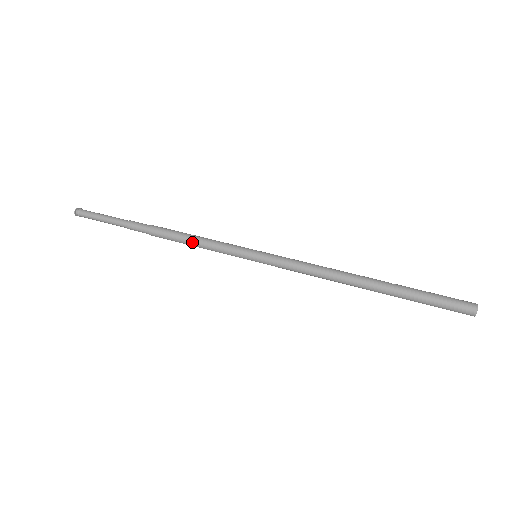
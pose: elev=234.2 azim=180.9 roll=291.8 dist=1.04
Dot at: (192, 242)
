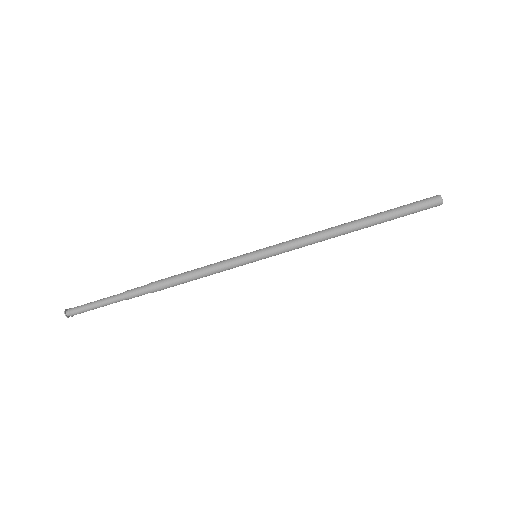
Dot at: (194, 271)
